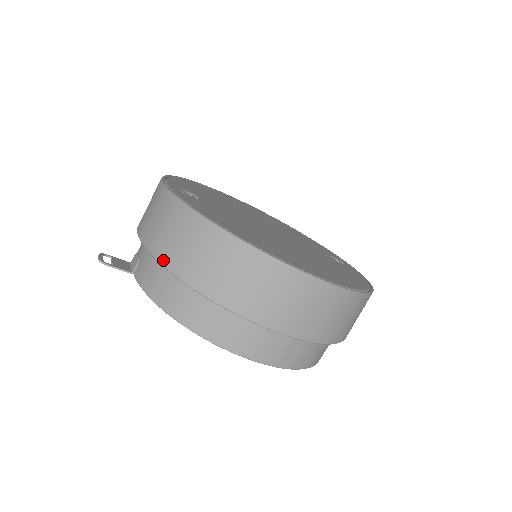
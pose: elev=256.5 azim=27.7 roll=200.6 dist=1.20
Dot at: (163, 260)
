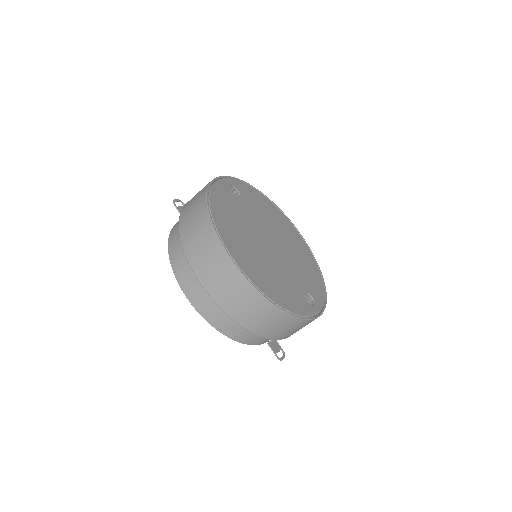
Dot at: (184, 208)
